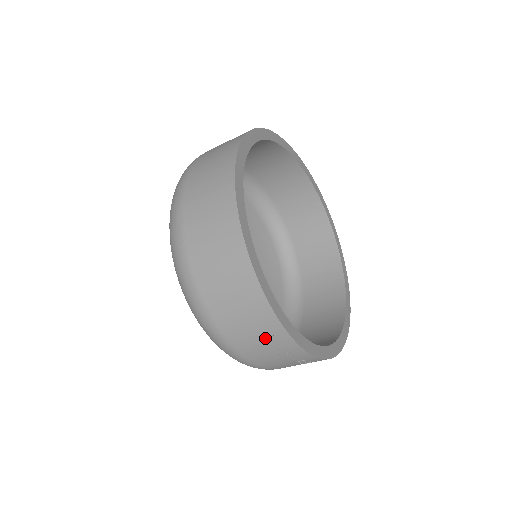
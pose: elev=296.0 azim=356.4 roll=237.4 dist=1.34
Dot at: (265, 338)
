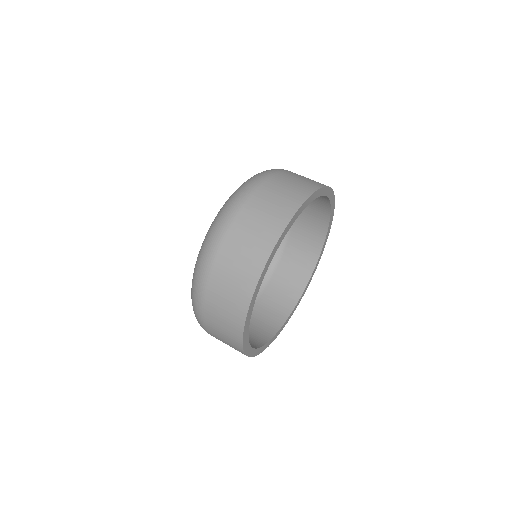
Dot at: (232, 347)
